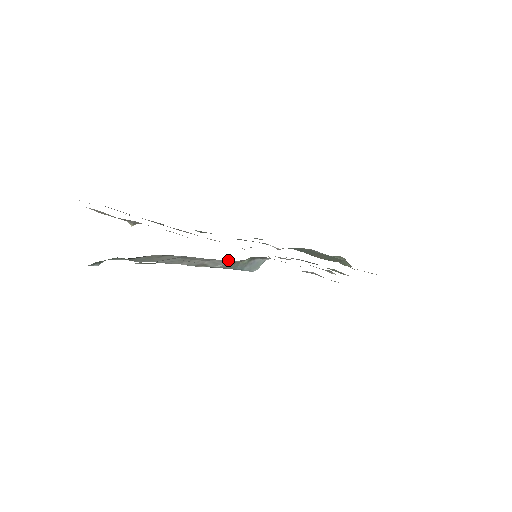
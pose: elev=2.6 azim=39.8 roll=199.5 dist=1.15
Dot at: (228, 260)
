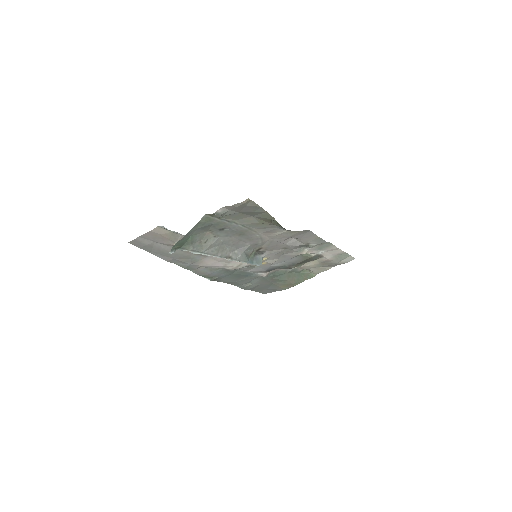
Dot at: (243, 247)
